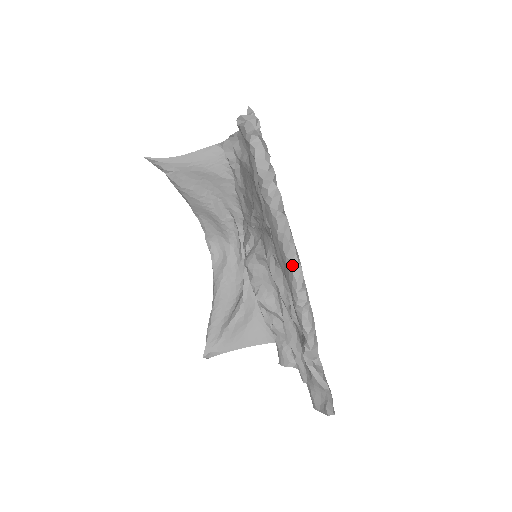
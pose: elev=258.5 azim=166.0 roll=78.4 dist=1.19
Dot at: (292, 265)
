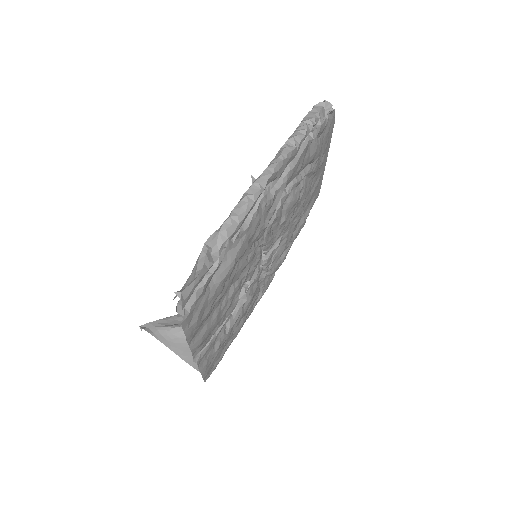
Dot at: (268, 167)
